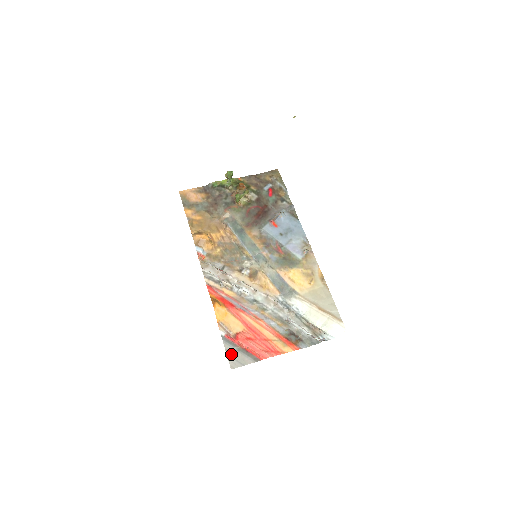
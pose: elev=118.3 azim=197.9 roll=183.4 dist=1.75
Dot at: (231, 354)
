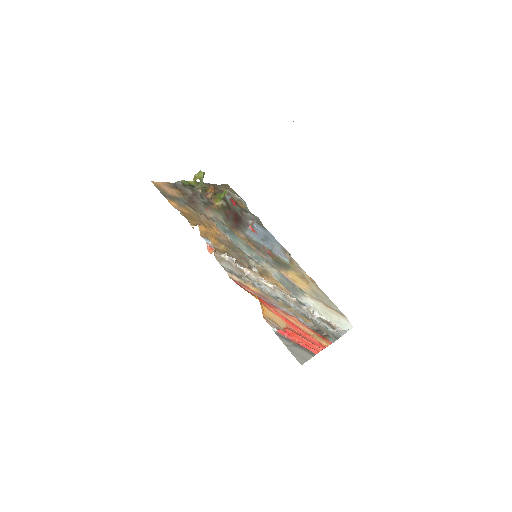
Dot at: (292, 350)
